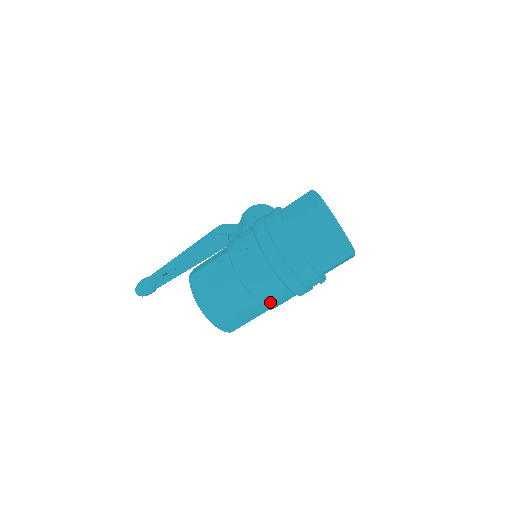
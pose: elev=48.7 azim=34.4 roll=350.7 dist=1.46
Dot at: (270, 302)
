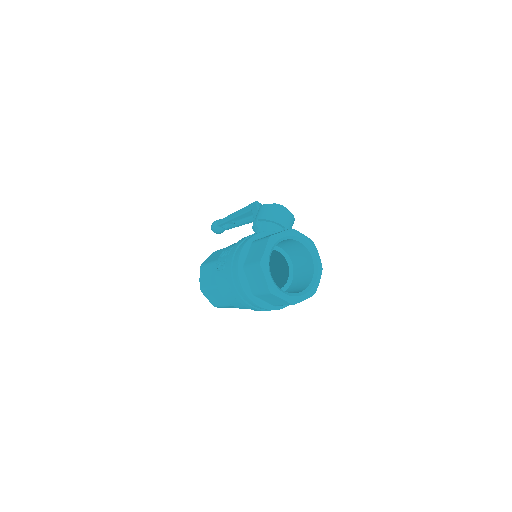
Dot at: (245, 308)
